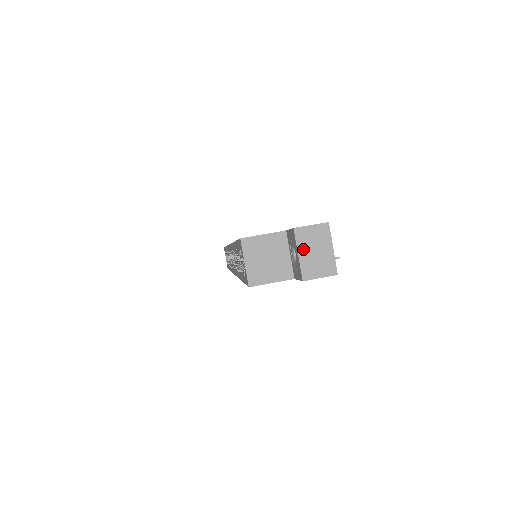
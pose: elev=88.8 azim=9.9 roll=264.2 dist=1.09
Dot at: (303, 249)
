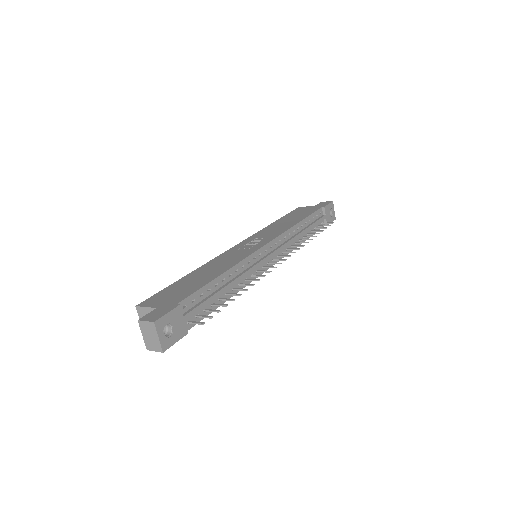
Dot at: (144, 333)
